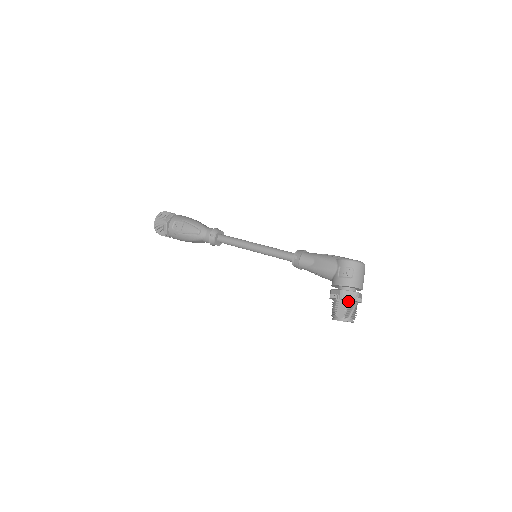
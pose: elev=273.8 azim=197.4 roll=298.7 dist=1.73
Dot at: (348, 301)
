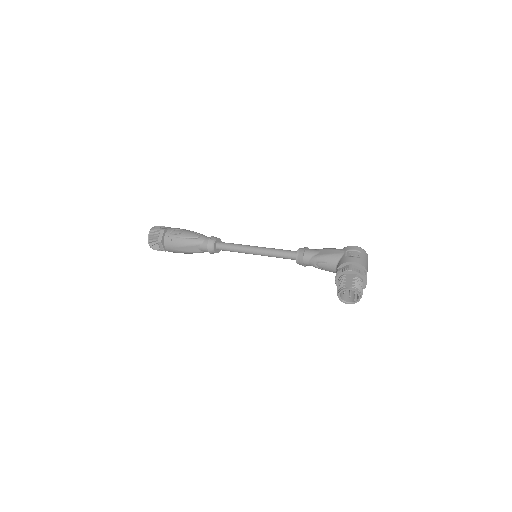
Dot at: (356, 275)
